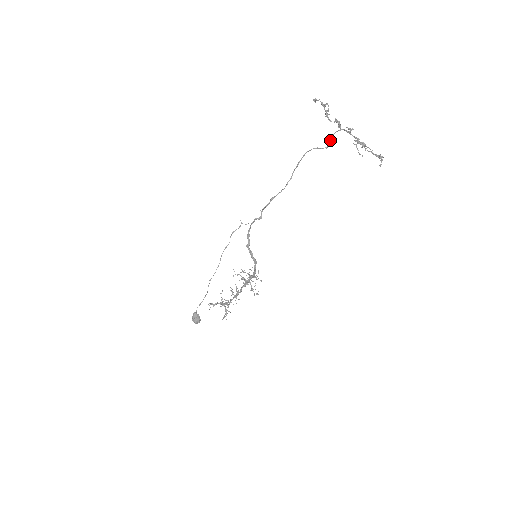
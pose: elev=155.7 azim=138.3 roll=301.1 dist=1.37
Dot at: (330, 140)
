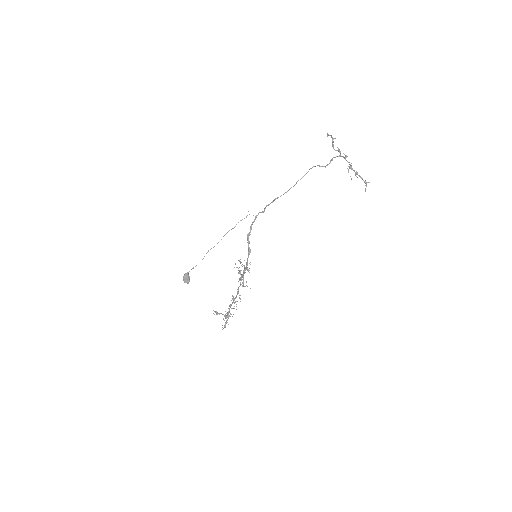
Dot at: (330, 162)
